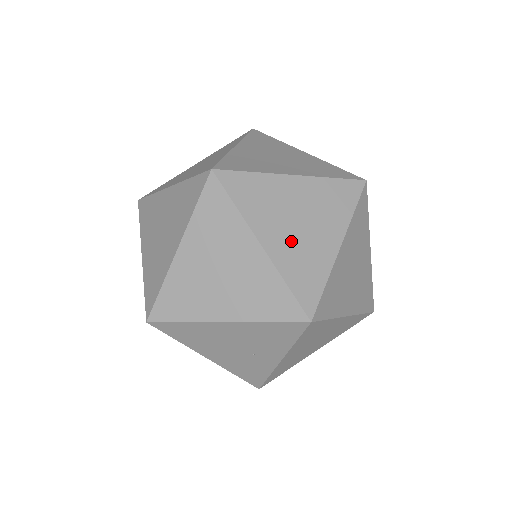
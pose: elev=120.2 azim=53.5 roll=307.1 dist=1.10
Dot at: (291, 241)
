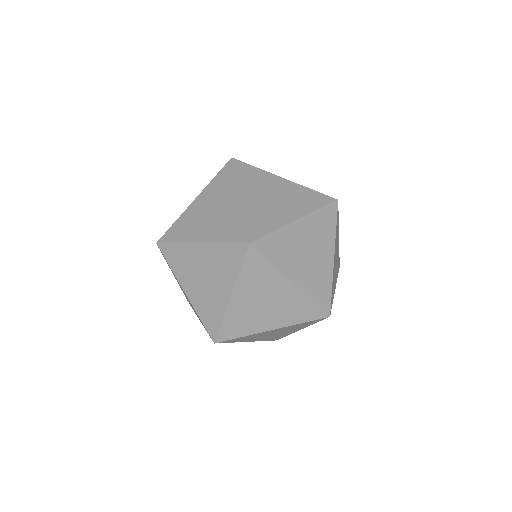
Dot at: occluded
